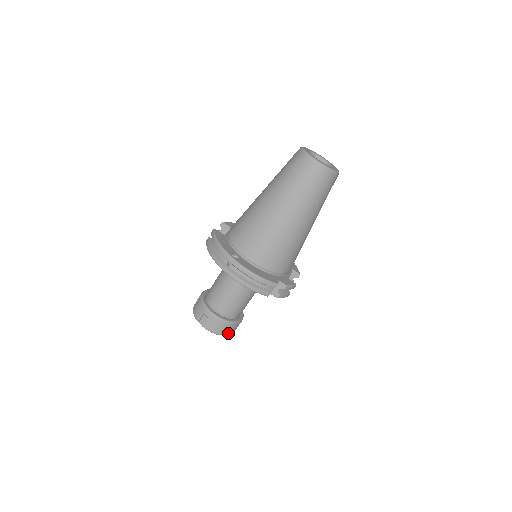
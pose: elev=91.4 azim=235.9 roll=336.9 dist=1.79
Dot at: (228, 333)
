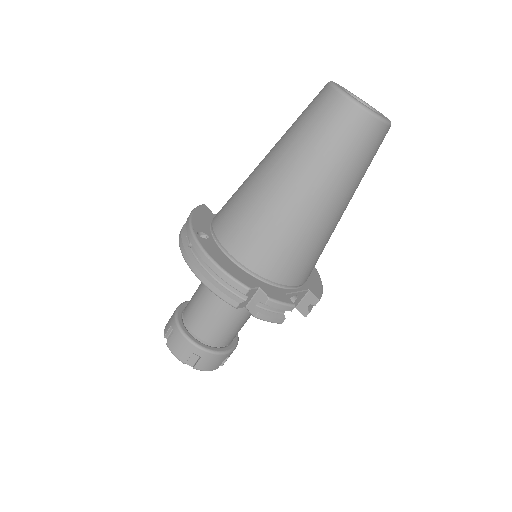
Dot at: (200, 366)
